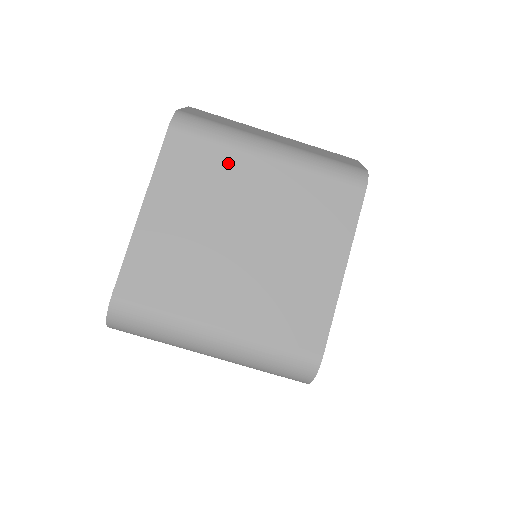
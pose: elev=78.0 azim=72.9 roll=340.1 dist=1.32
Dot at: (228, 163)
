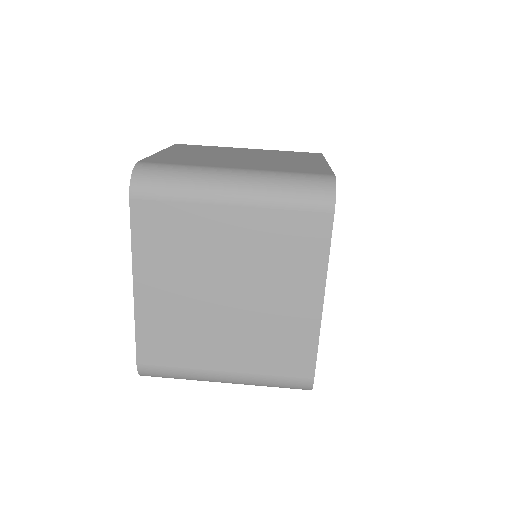
Dot at: (220, 148)
